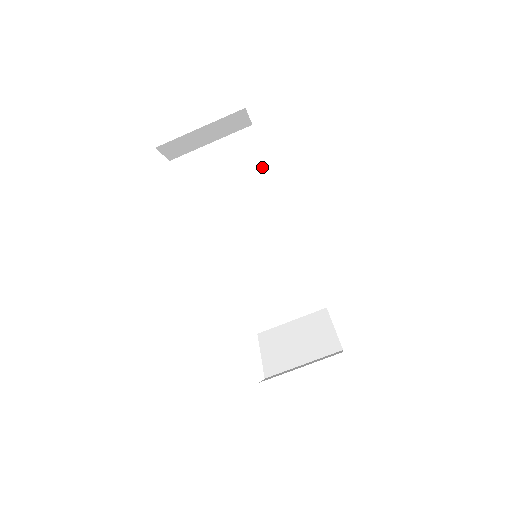
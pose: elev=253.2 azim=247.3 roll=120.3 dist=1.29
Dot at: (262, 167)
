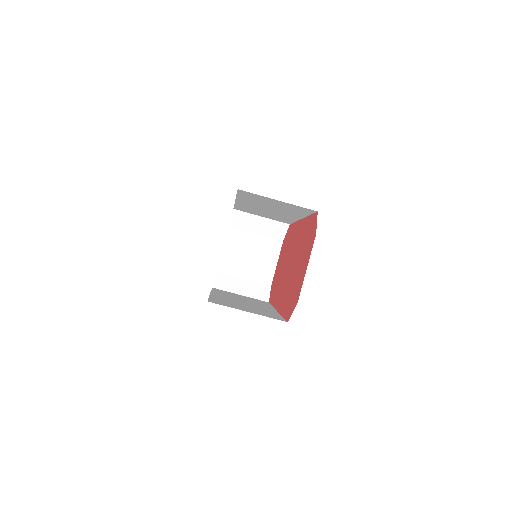
Dot at: (304, 213)
